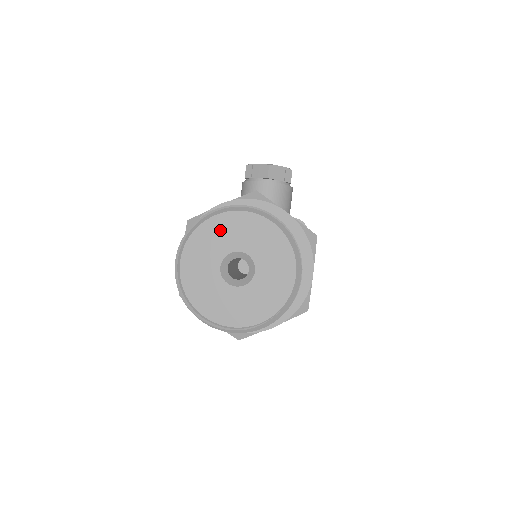
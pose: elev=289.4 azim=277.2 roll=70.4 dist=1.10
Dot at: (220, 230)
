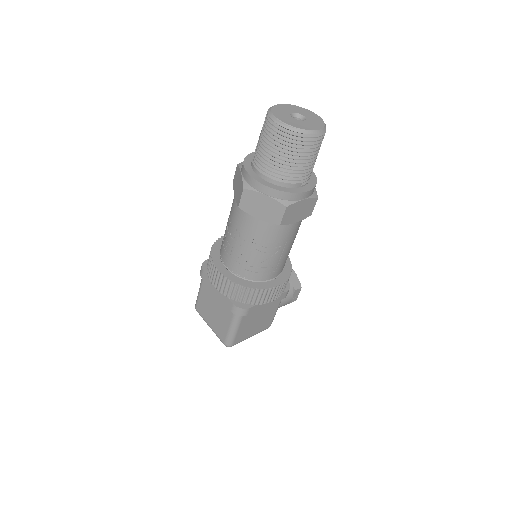
Dot at: (303, 110)
